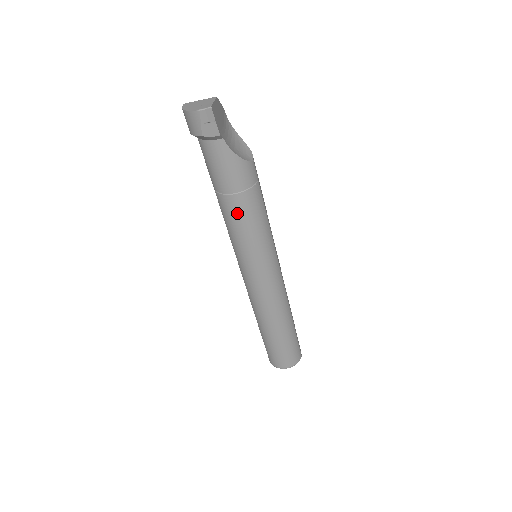
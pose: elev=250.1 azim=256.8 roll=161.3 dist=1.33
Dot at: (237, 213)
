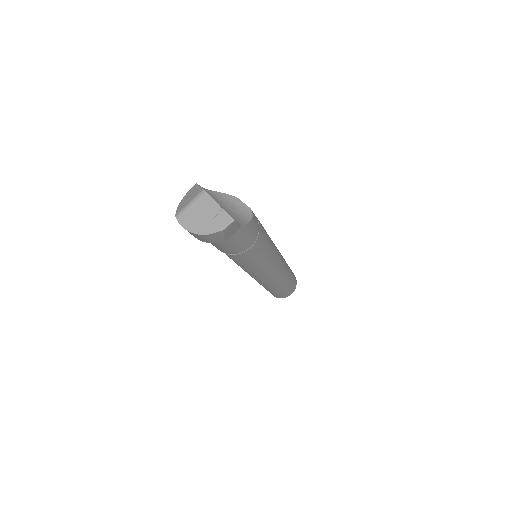
Dot at: (253, 255)
